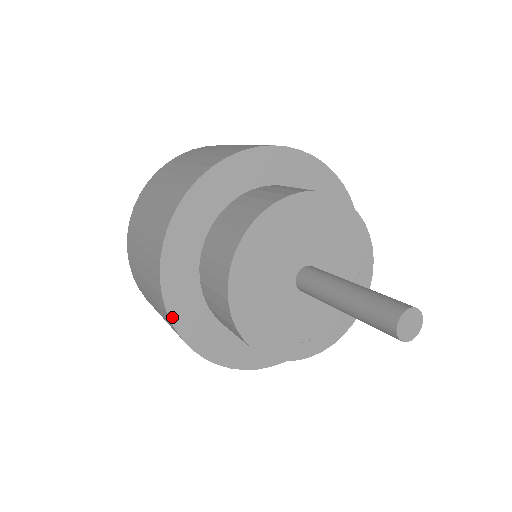
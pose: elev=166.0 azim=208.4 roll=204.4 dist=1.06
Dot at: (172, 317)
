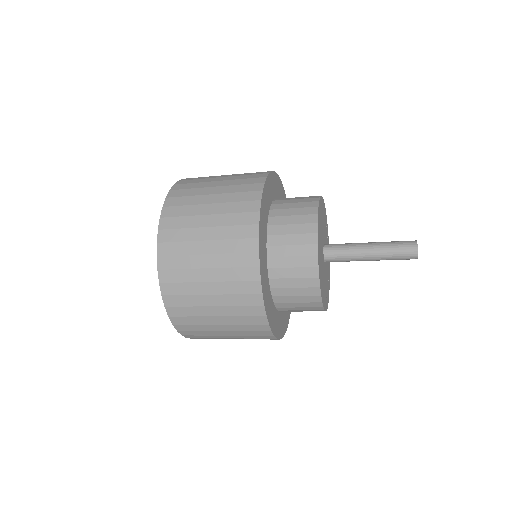
Dot at: (264, 298)
